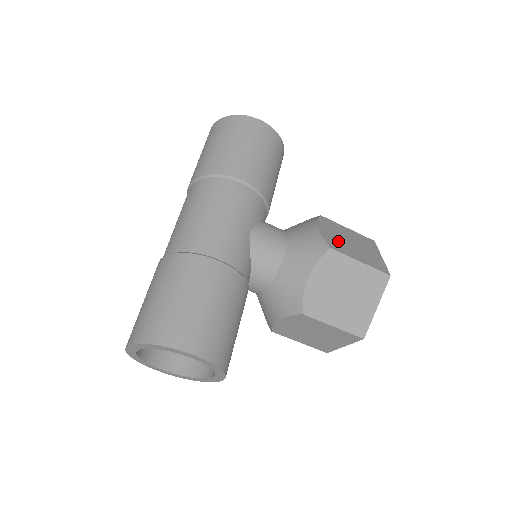
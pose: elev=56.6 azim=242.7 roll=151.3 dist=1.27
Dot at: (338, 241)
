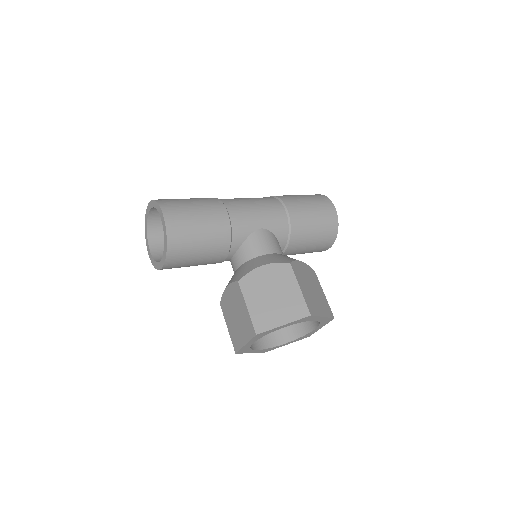
Dot at: (303, 275)
